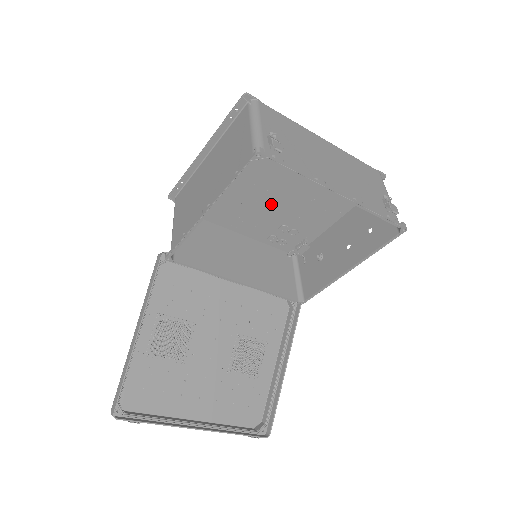
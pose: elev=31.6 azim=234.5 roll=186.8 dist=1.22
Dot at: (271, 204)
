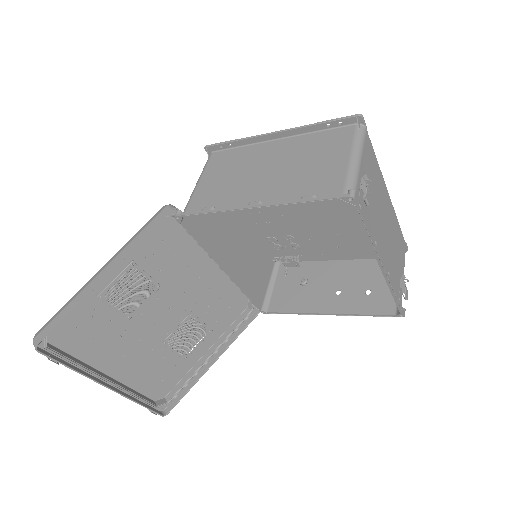
Dot at: (298, 215)
